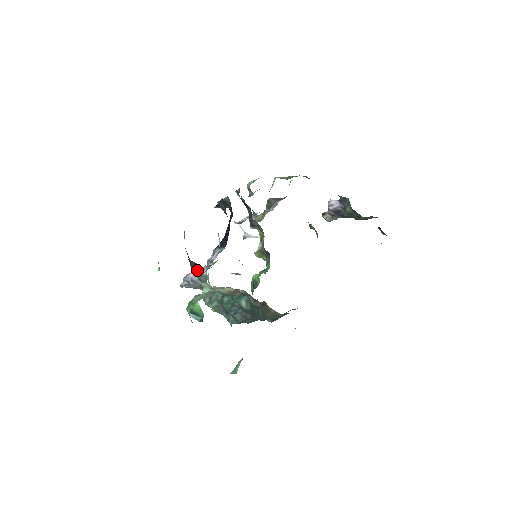
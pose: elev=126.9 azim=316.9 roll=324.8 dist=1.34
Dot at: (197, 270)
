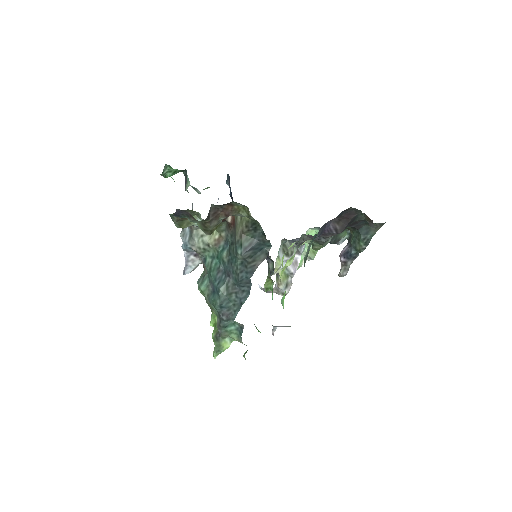
Dot at: occluded
